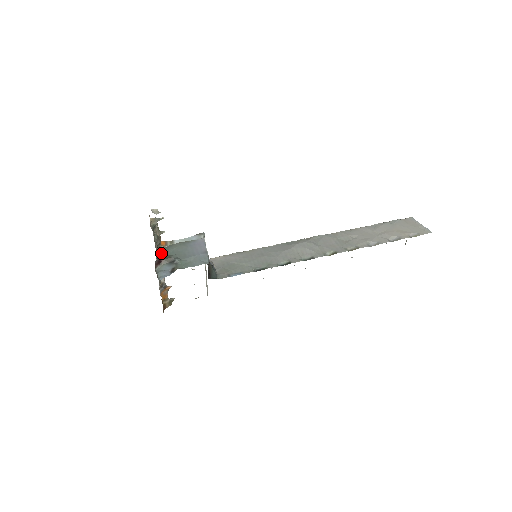
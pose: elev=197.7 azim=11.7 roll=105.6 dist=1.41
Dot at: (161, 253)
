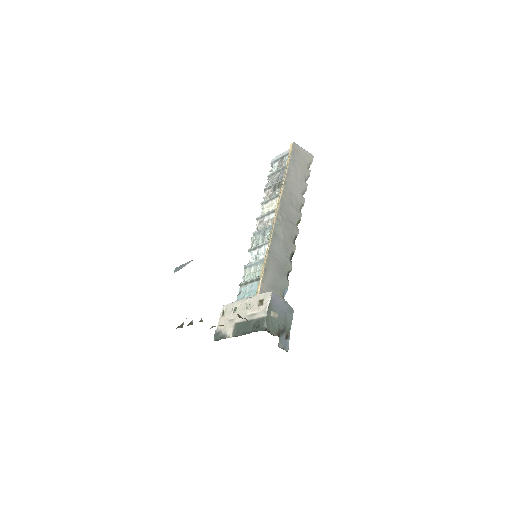
Dot at: (271, 333)
